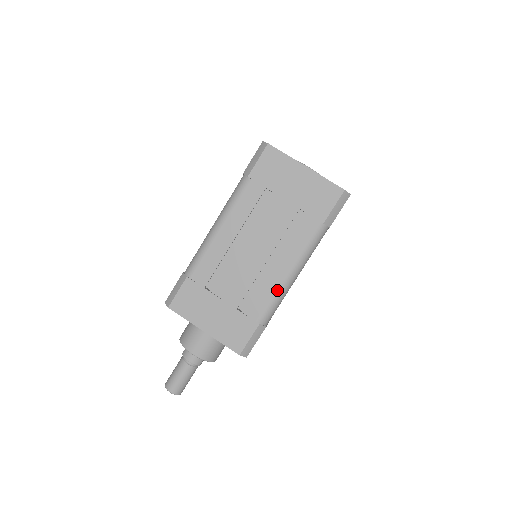
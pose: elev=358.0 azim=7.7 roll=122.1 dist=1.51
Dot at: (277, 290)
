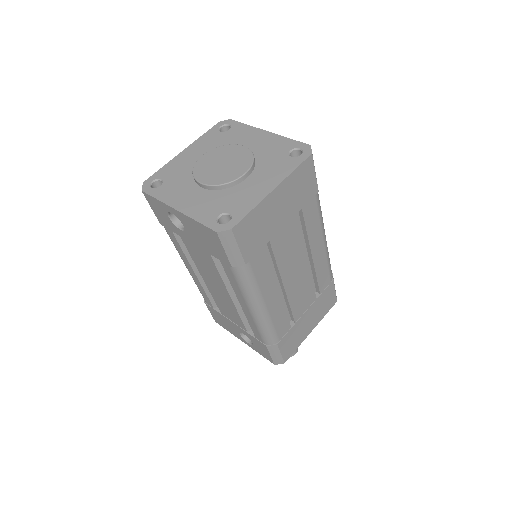
Dot at: (327, 257)
